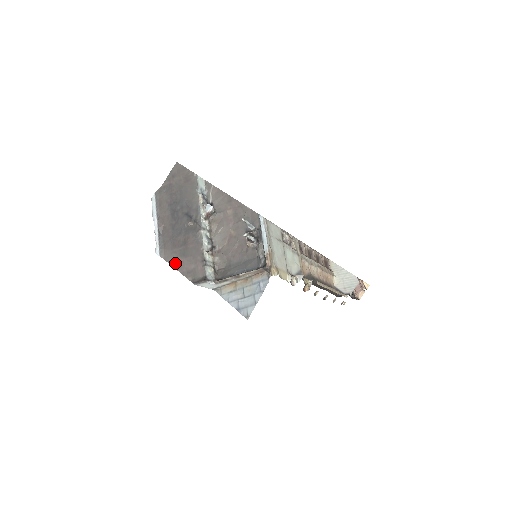
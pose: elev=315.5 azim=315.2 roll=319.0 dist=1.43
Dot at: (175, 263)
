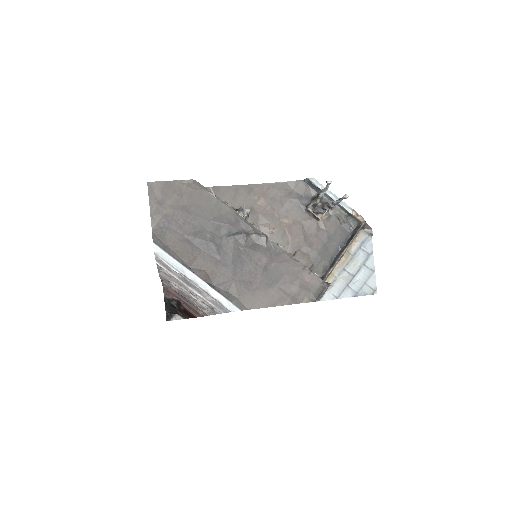
Dot at: (270, 300)
